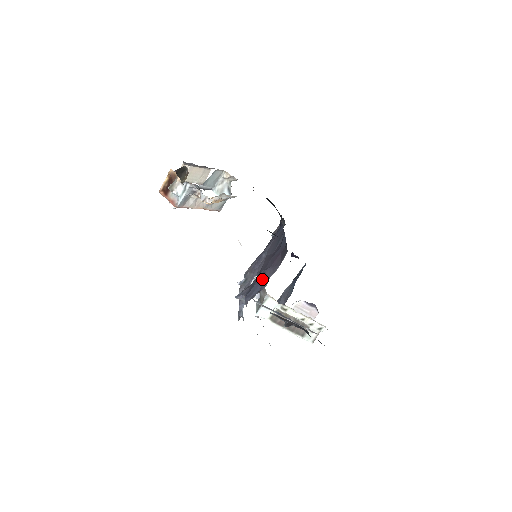
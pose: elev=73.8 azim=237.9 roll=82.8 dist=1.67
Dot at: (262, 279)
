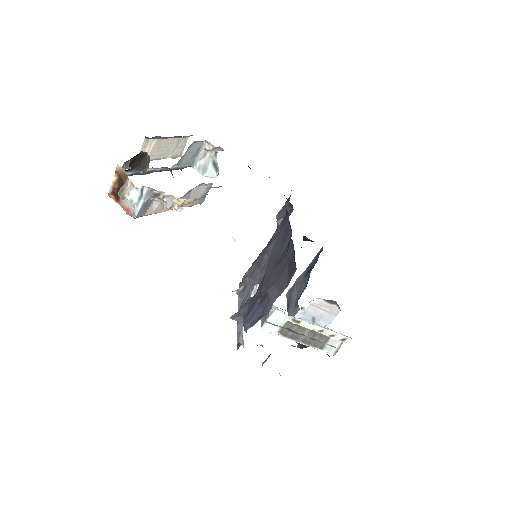
Dot at: (264, 301)
